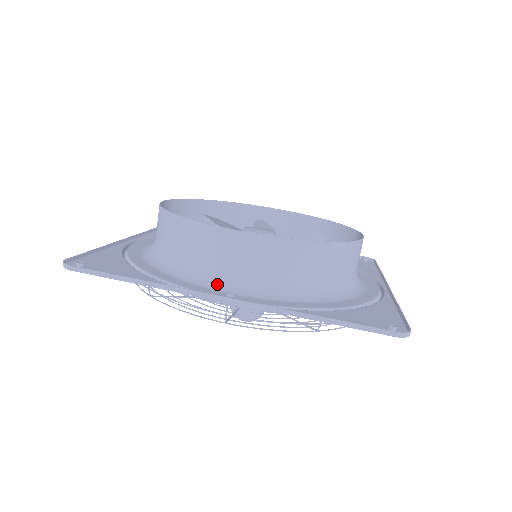
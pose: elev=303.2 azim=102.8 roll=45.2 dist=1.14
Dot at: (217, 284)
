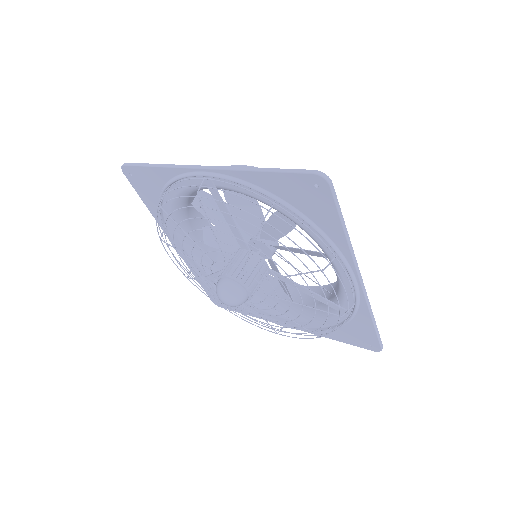
Dot at: occluded
